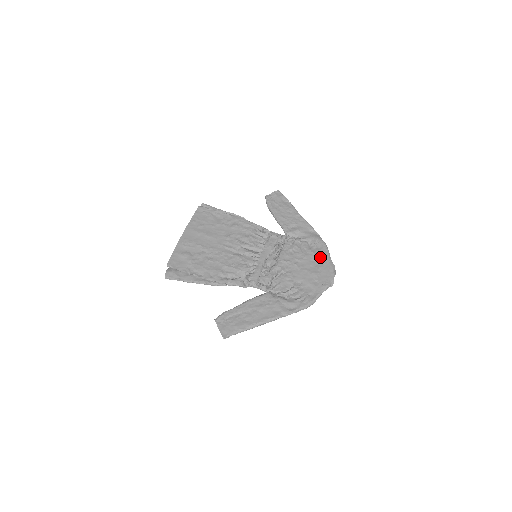
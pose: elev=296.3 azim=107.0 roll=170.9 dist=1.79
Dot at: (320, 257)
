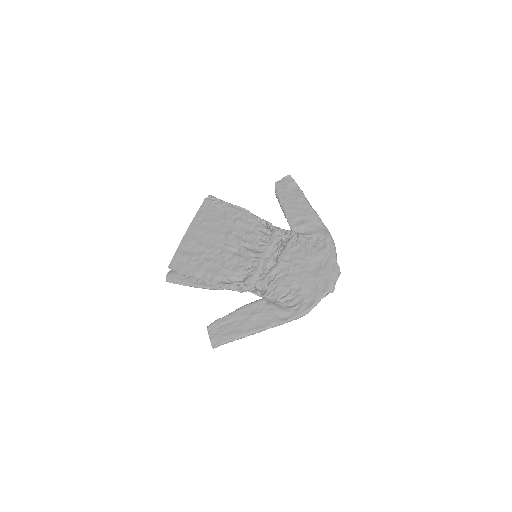
Dot at: (324, 257)
